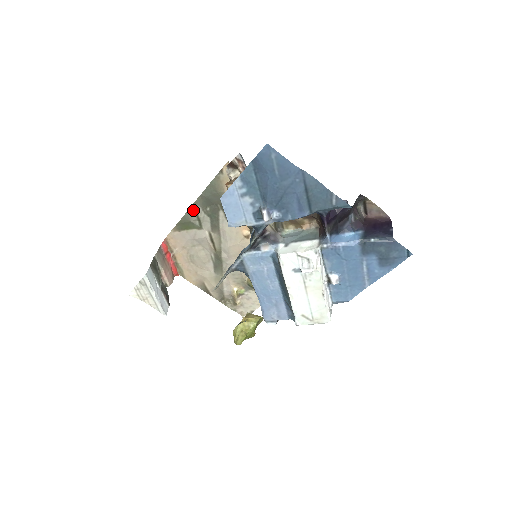
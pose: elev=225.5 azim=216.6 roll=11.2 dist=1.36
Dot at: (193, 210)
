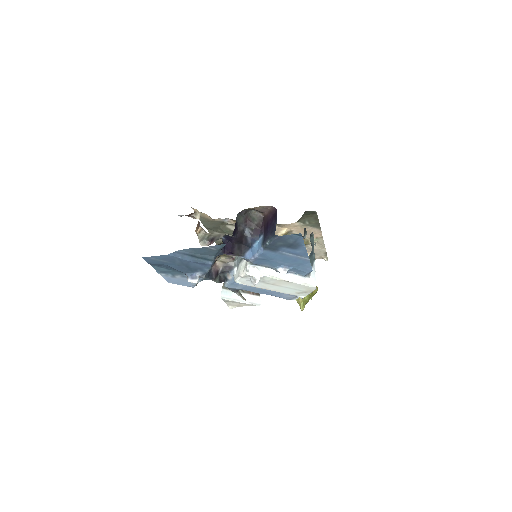
Dot at: occluded
